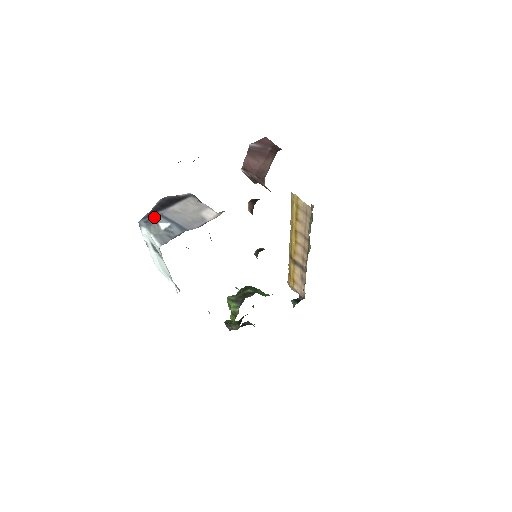
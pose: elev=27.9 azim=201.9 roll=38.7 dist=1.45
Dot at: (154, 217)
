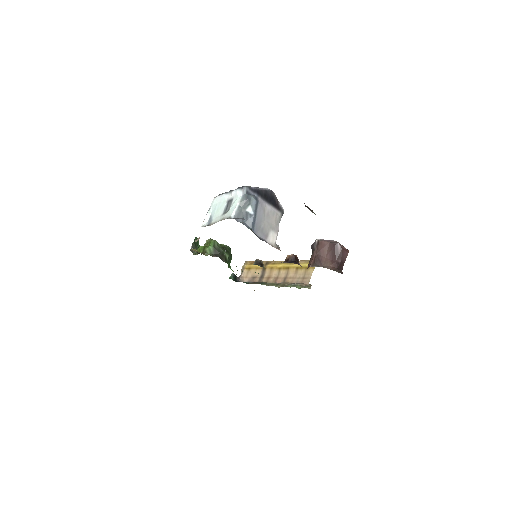
Dot at: (254, 198)
